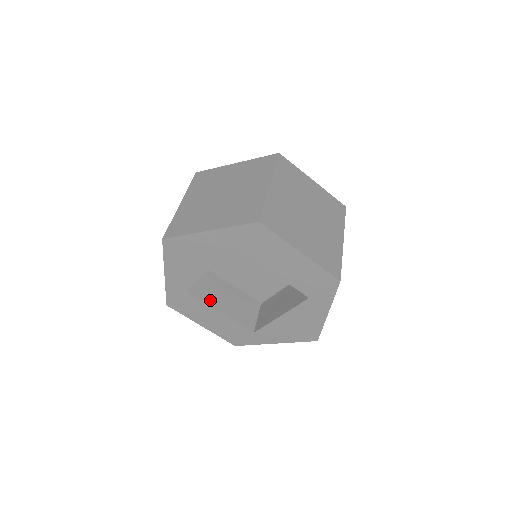
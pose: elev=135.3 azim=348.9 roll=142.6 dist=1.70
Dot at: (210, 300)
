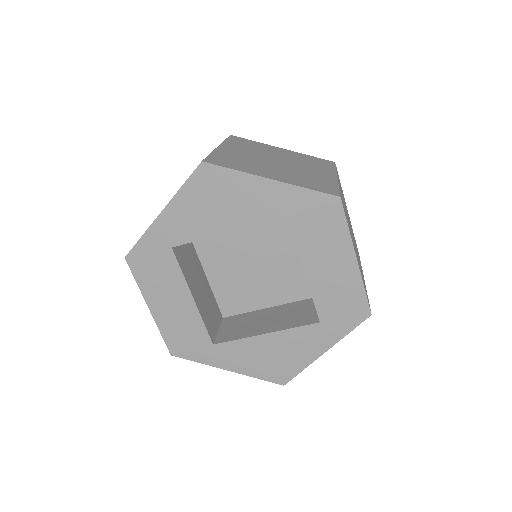
Dot at: (188, 277)
